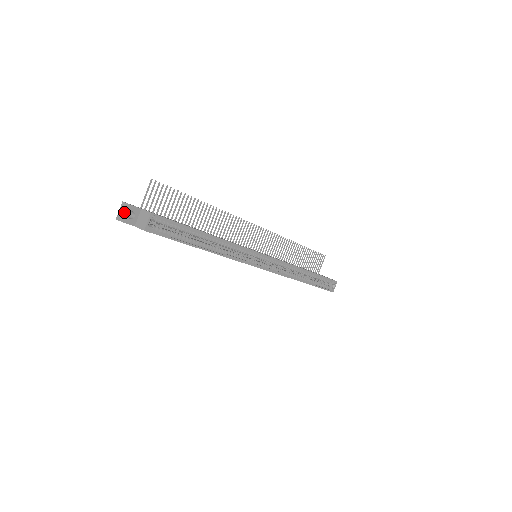
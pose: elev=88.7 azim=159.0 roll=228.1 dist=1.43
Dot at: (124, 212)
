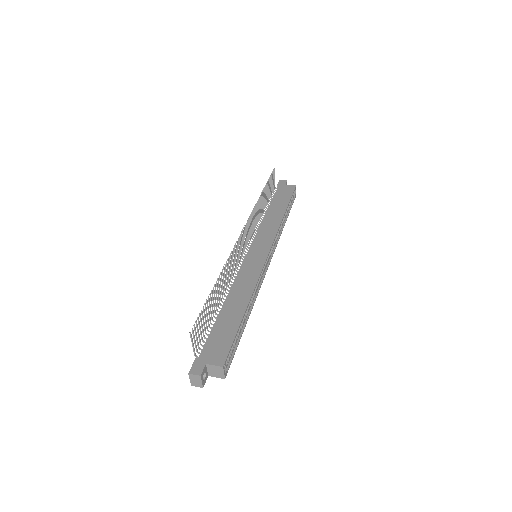
Dot at: (199, 382)
